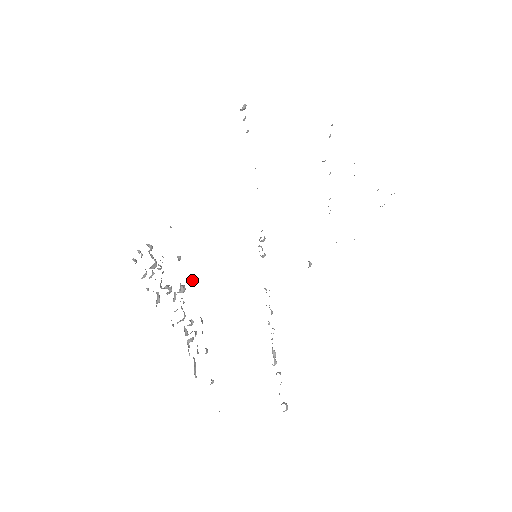
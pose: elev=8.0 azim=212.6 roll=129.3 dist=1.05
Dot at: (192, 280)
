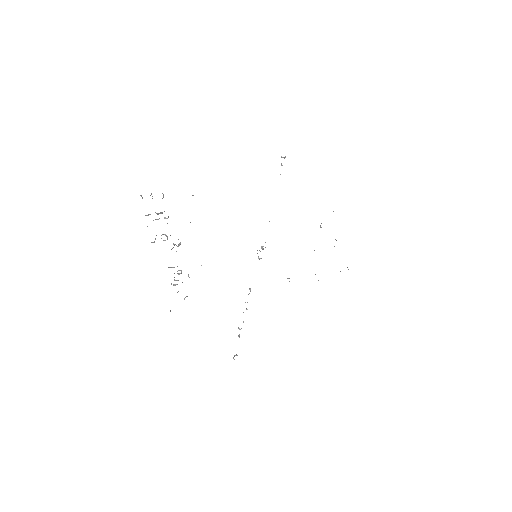
Dot at: occluded
